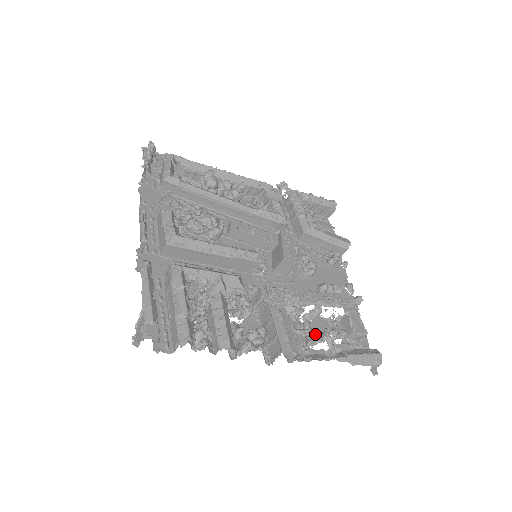
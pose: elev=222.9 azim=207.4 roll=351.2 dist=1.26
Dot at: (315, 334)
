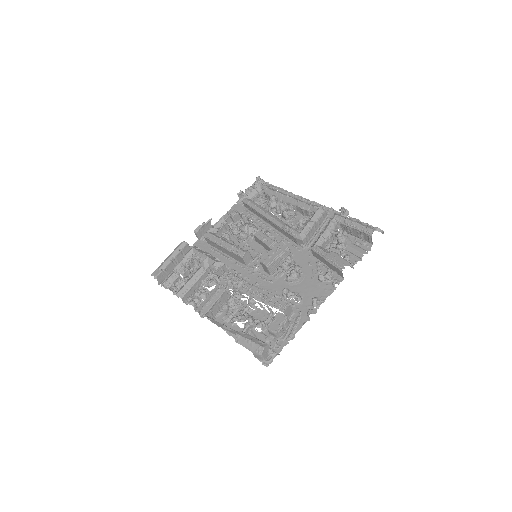
Dot at: occluded
